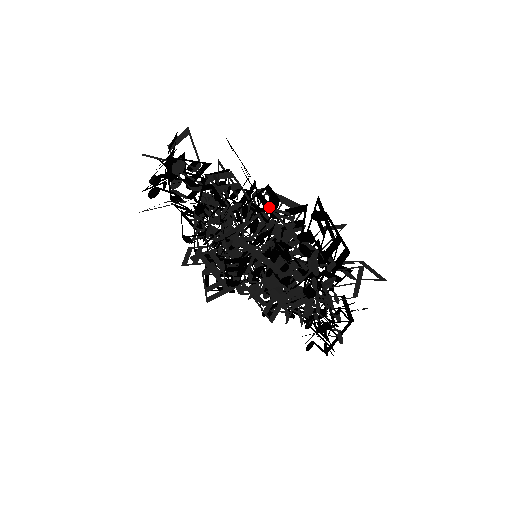
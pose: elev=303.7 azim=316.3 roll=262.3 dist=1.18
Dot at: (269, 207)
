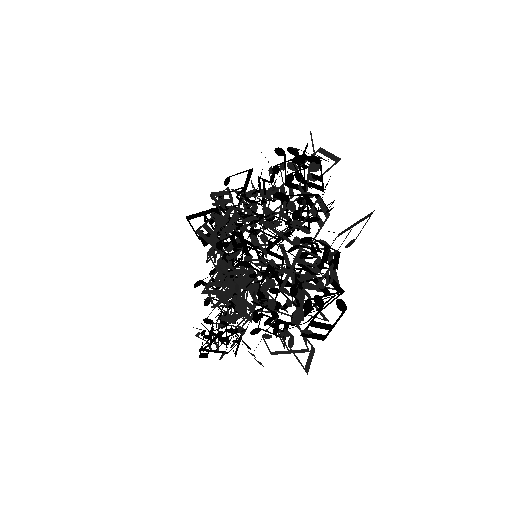
Dot at: (333, 265)
